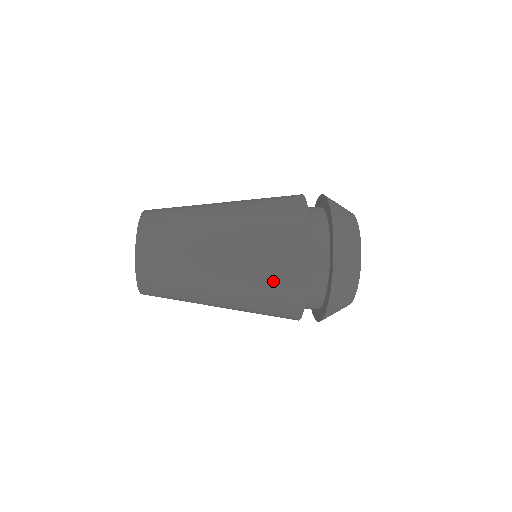
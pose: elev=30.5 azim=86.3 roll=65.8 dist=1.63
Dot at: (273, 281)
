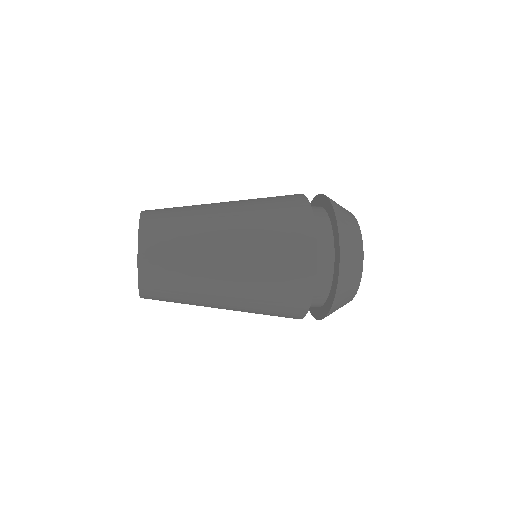
Dot at: (280, 288)
